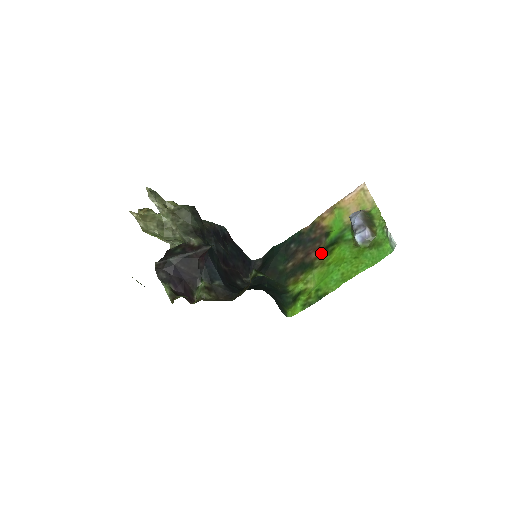
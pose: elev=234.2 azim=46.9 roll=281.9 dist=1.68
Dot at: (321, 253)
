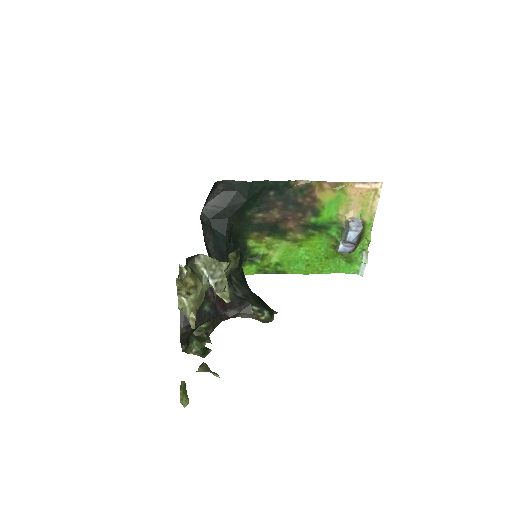
Dot at: (299, 228)
